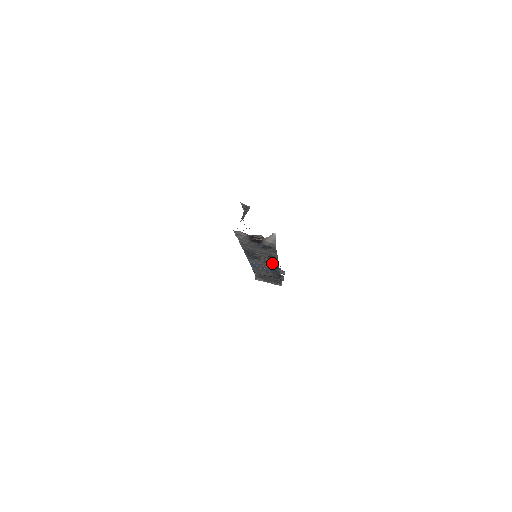
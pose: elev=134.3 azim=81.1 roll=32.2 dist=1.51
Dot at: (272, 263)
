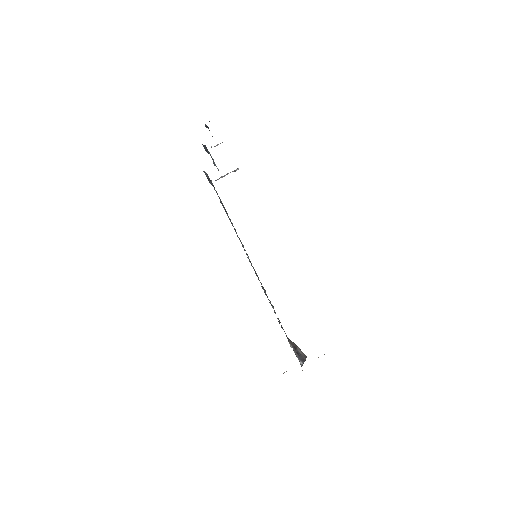
Dot at: occluded
